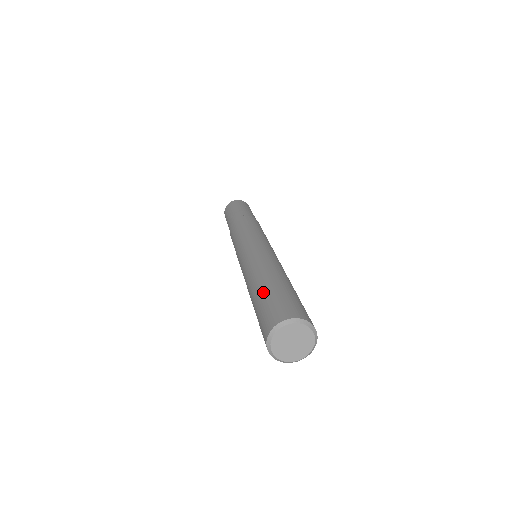
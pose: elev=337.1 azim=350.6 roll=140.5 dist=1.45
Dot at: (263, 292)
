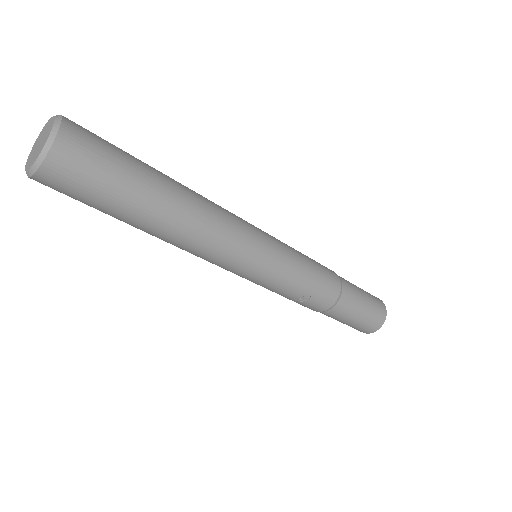
Dot at: occluded
